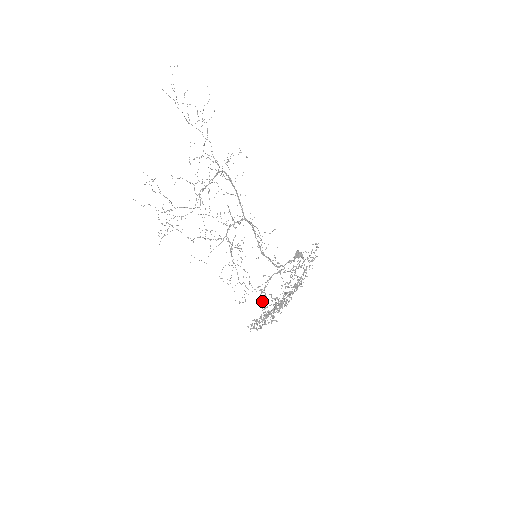
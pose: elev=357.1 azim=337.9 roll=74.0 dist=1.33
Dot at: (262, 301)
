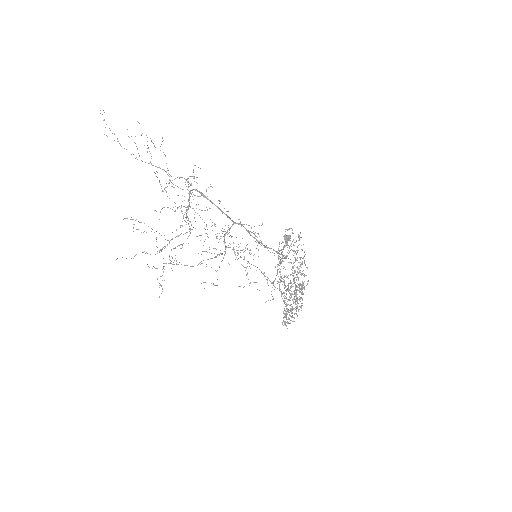
Dot at: occluded
